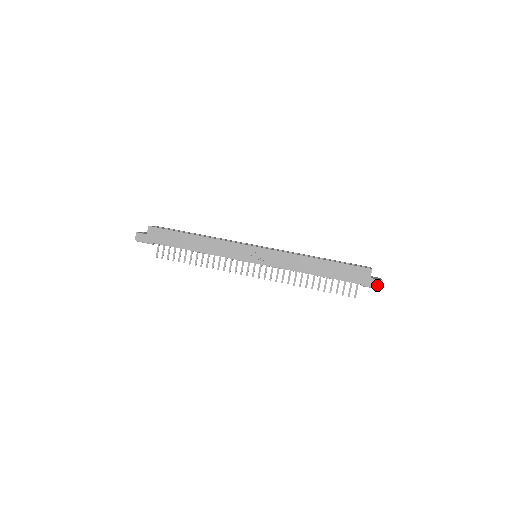
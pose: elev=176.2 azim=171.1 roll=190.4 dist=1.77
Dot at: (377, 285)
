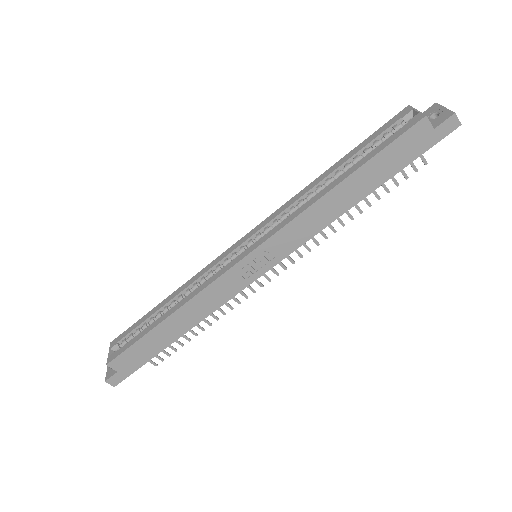
Dot at: (452, 127)
